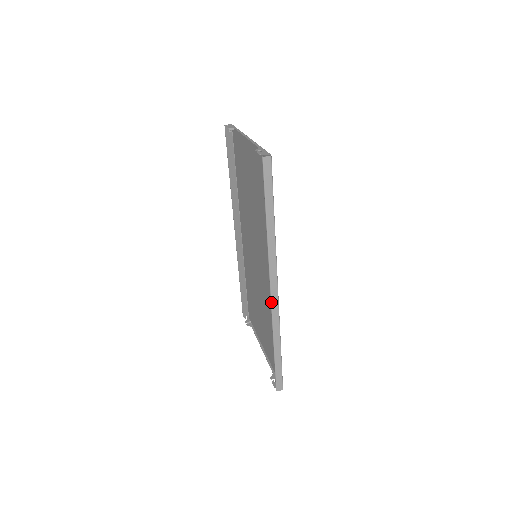
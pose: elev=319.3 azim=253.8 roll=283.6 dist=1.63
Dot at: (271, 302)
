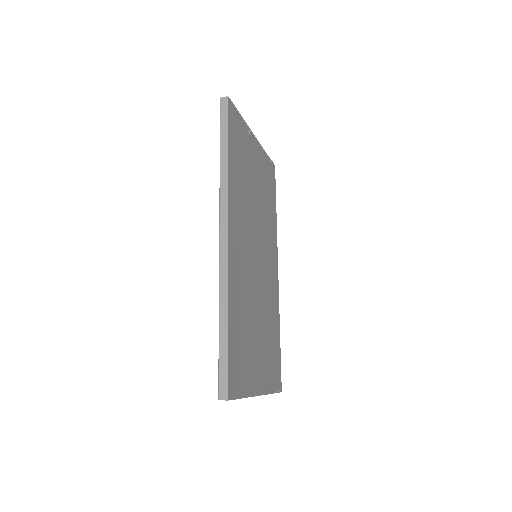
Dot at: (219, 250)
